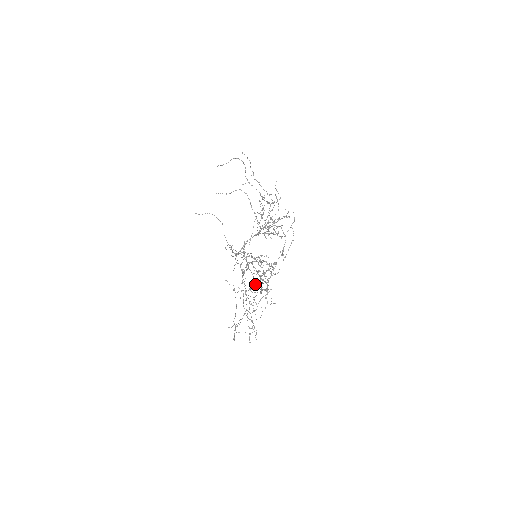
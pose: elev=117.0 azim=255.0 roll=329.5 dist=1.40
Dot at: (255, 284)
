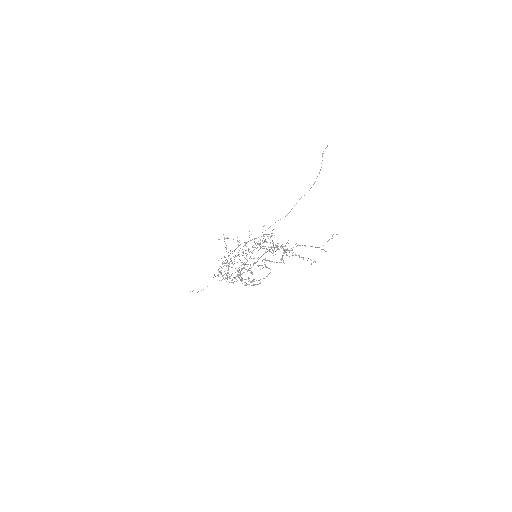
Dot at: (190, 291)
